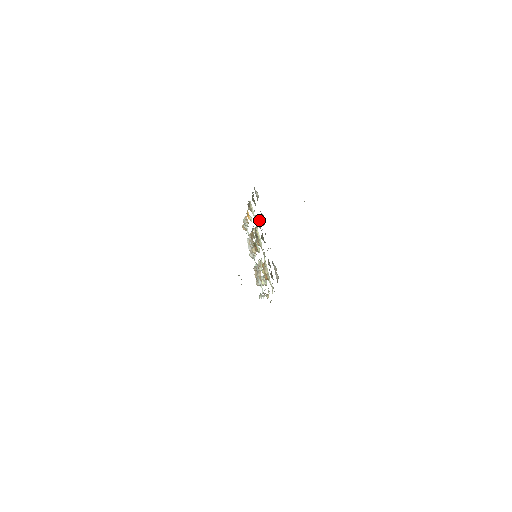
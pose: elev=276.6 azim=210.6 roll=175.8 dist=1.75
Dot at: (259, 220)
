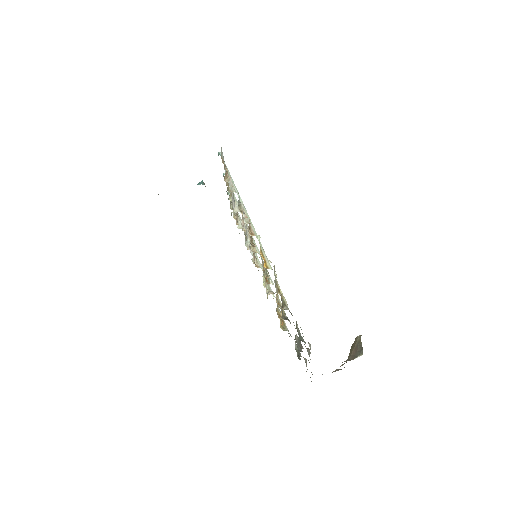
Dot at: occluded
